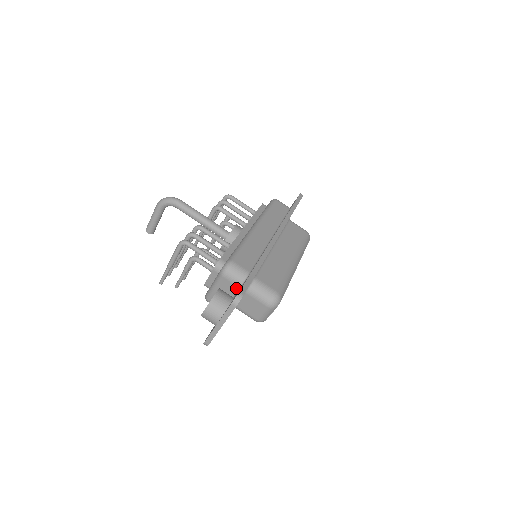
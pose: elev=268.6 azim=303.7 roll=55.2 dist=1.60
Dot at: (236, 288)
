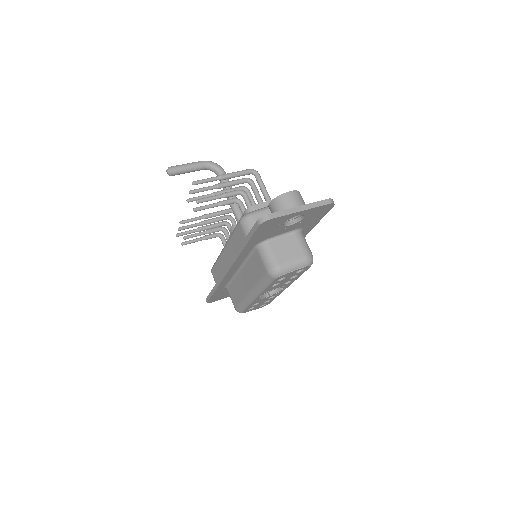
Dot at: occluded
